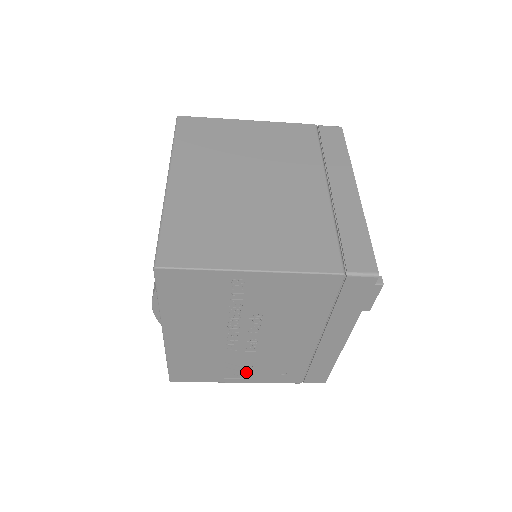
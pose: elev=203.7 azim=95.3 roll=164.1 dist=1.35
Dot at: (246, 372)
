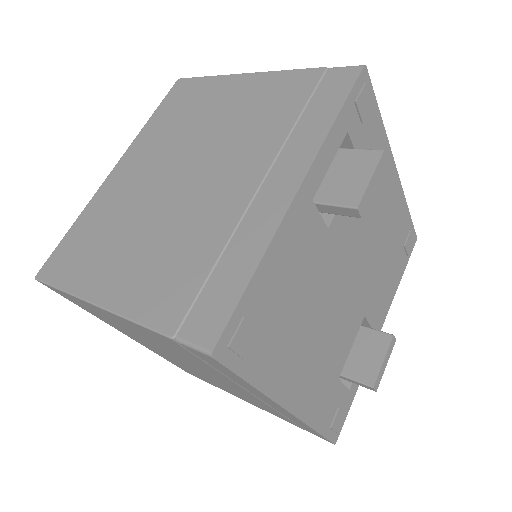
Dot at: occluded
